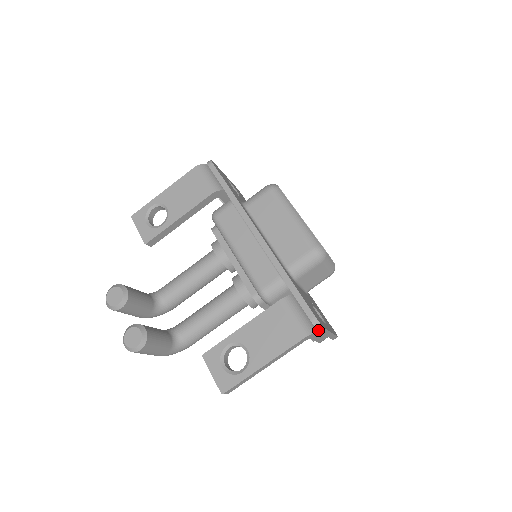
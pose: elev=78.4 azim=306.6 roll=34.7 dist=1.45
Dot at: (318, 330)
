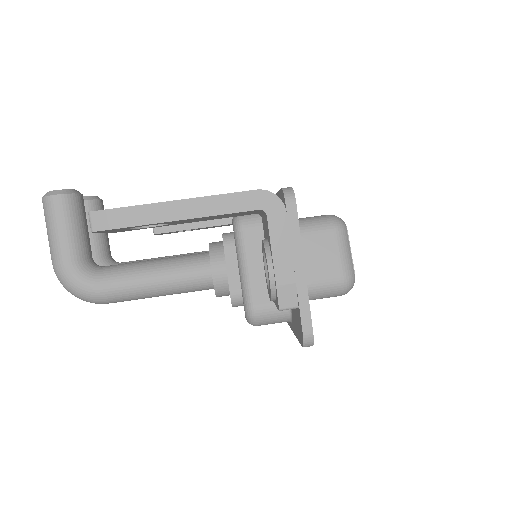
Dot at: (286, 201)
